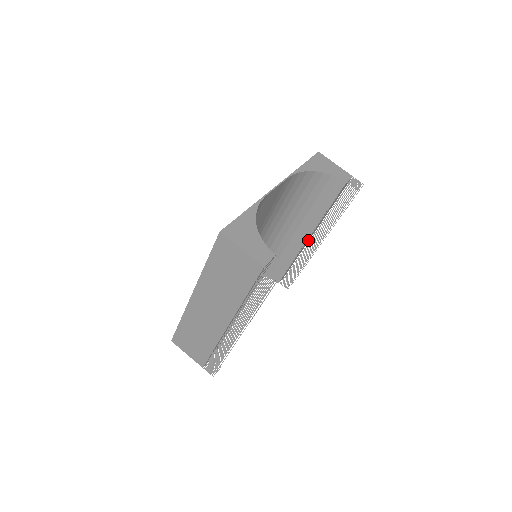
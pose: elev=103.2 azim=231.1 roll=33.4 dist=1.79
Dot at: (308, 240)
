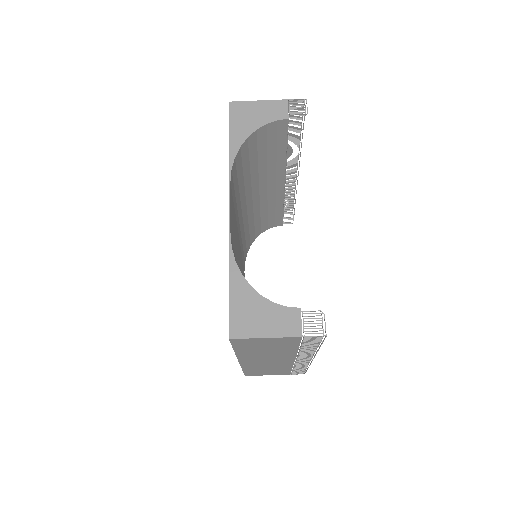
Dot at: occluded
